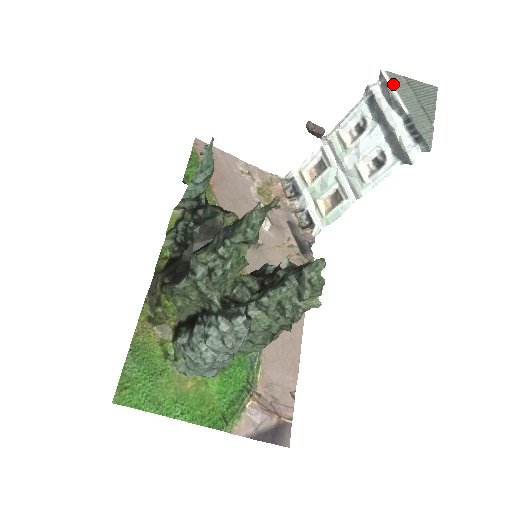
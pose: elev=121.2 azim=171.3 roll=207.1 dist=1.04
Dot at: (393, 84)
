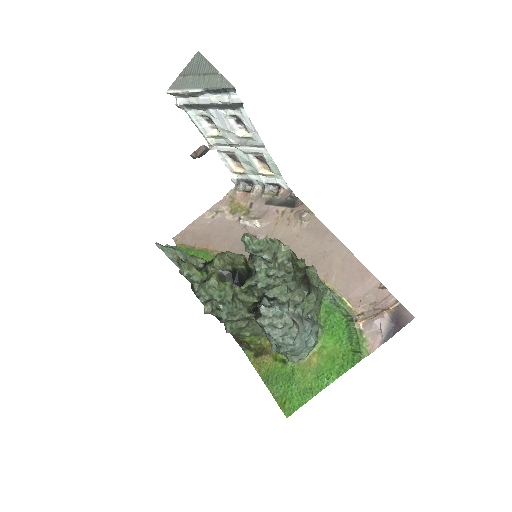
Dot at: (179, 89)
